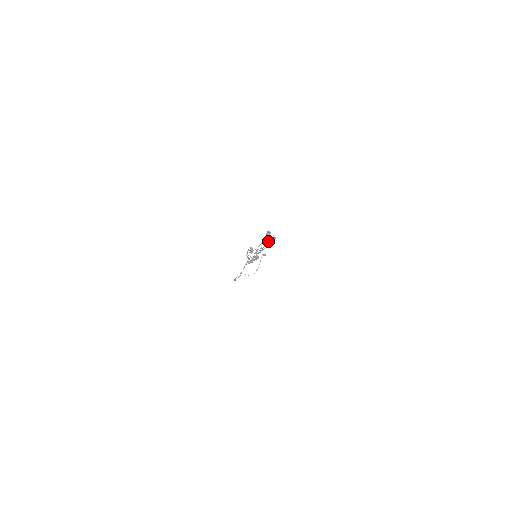
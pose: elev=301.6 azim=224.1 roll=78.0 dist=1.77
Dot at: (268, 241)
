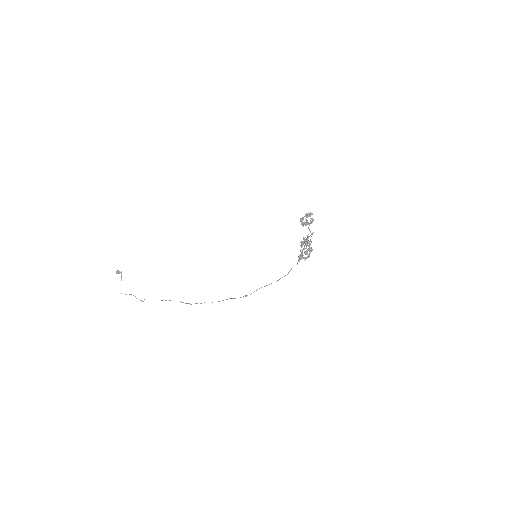
Dot at: occluded
